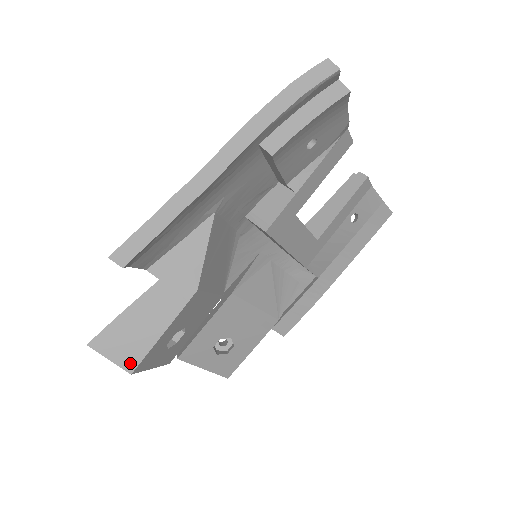
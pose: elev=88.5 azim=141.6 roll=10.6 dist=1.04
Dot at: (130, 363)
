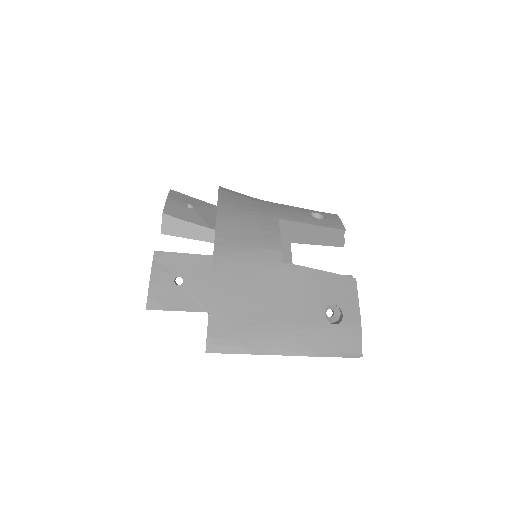
Dot at: occluded
